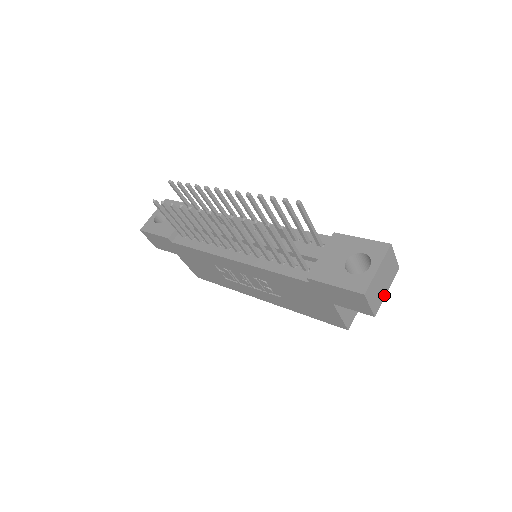
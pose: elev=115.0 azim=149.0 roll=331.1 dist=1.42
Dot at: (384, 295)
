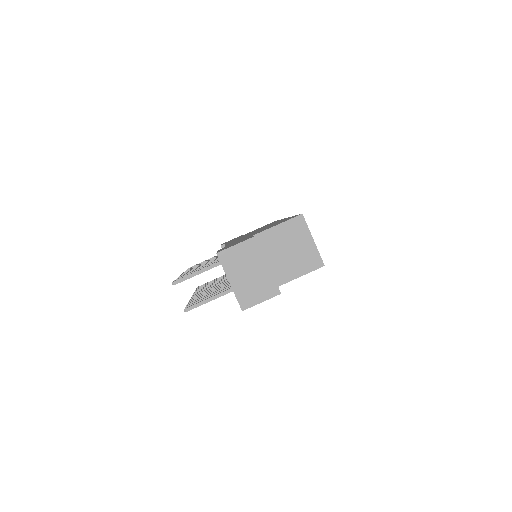
Dot at: (268, 272)
